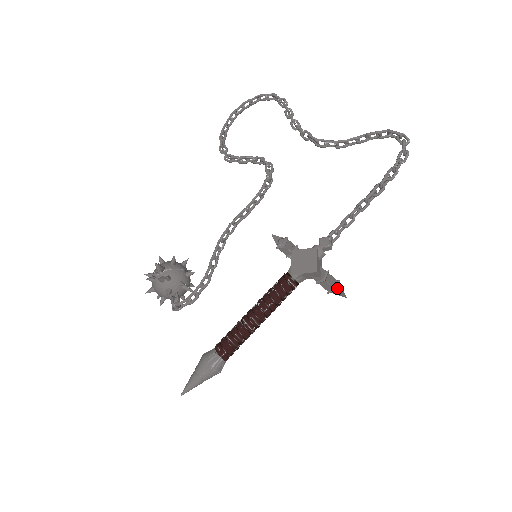
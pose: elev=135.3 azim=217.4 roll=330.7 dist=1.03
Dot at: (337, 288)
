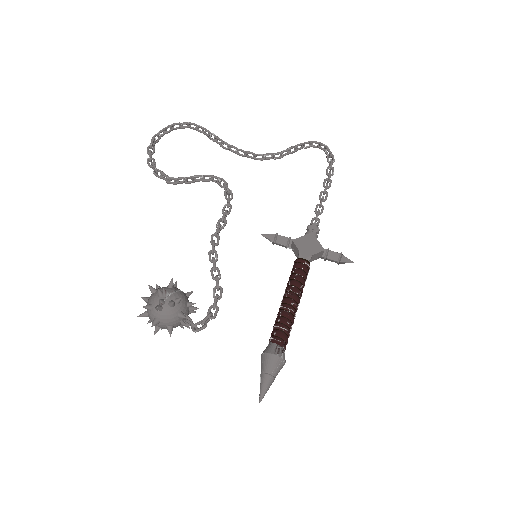
Dot at: (341, 260)
